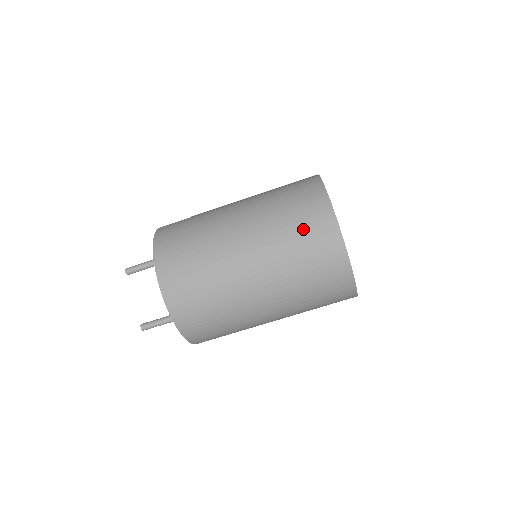
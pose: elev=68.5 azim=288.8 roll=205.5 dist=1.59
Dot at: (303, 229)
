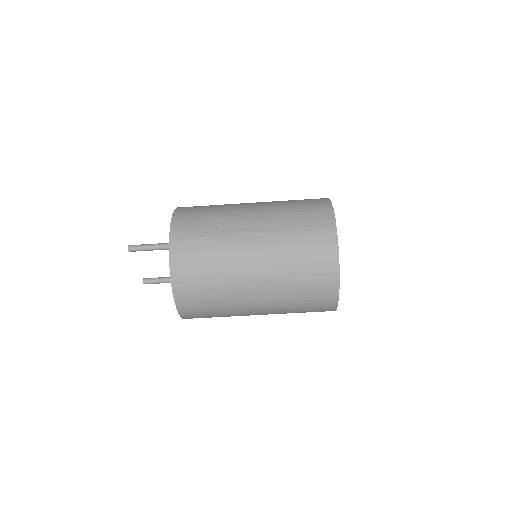
Dot at: (309, 298)
